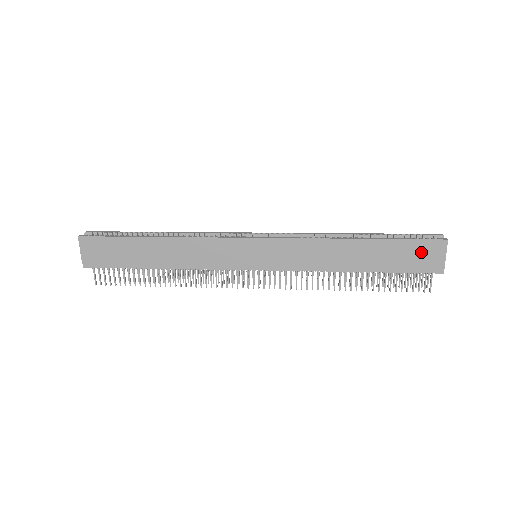
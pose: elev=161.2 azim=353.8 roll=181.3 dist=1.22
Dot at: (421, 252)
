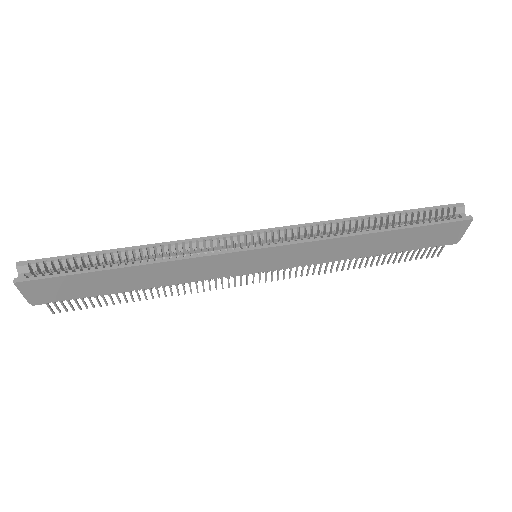
Dot at: (442, 232)
